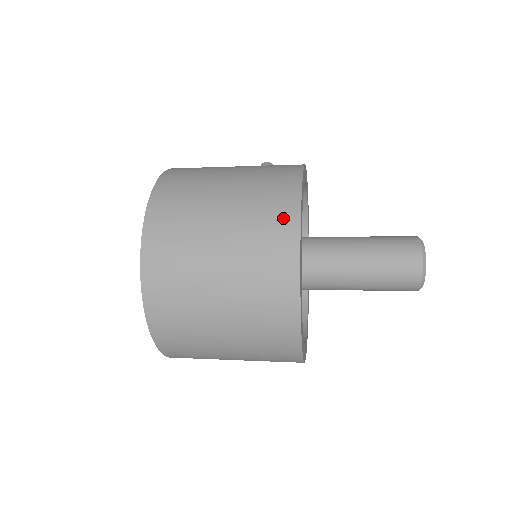
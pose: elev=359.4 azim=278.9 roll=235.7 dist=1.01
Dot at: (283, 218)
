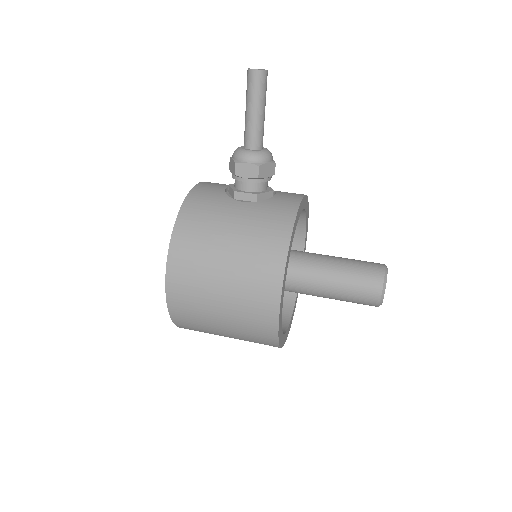
Dot at: (267, 339)
